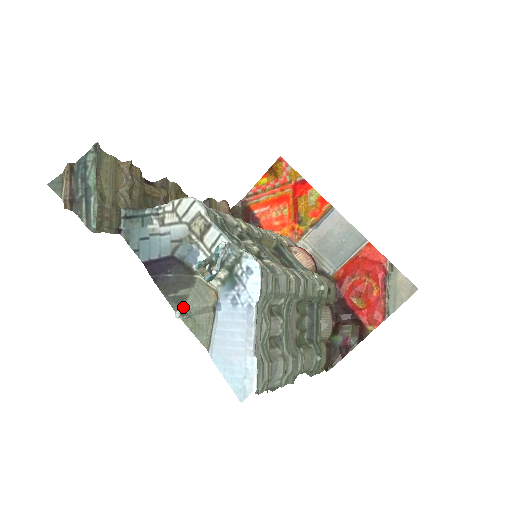
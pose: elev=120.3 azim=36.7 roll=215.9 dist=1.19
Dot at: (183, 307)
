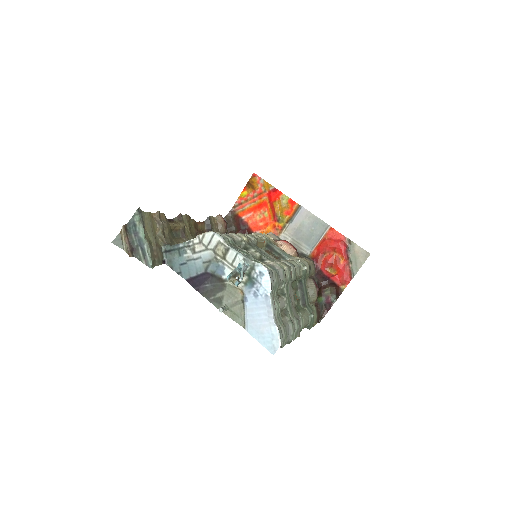
Dot at: (222, 304)
